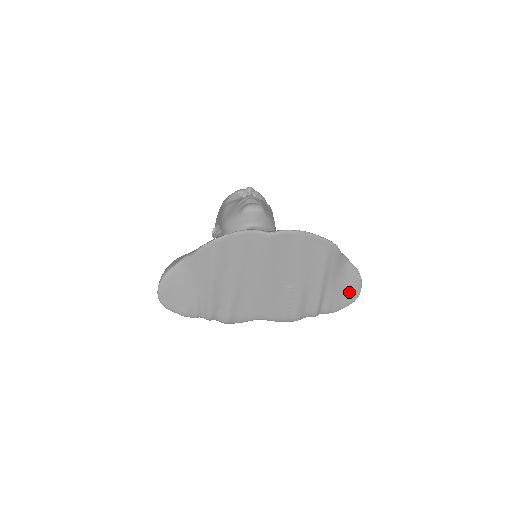
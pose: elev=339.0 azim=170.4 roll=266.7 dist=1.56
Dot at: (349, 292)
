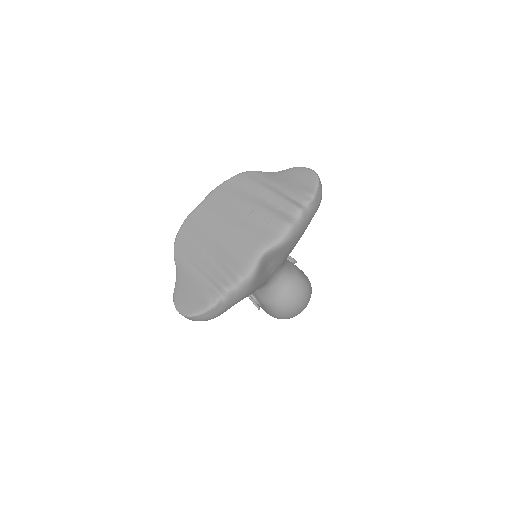
Dot at: (304, 178)
